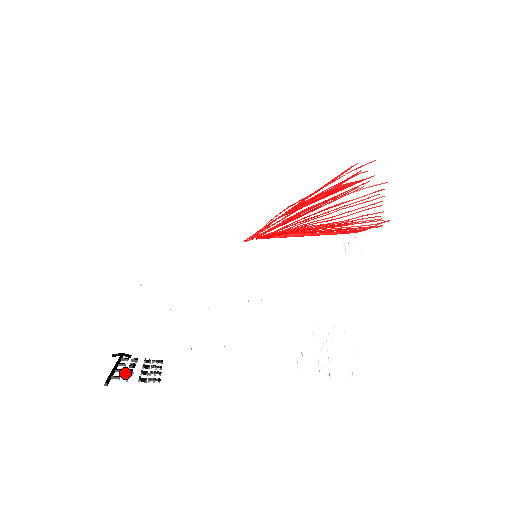
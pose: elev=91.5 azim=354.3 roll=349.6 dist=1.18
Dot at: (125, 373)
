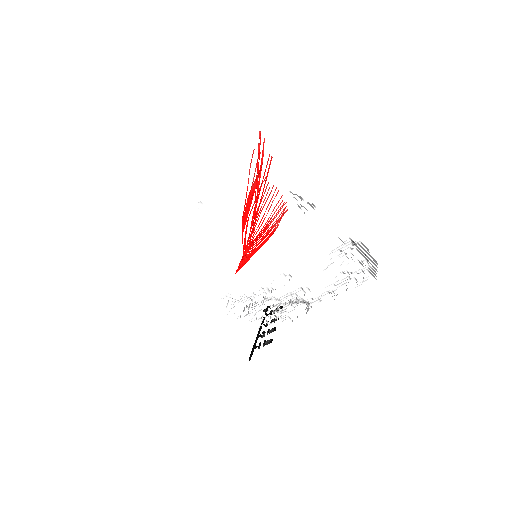
Dot at: occluded
